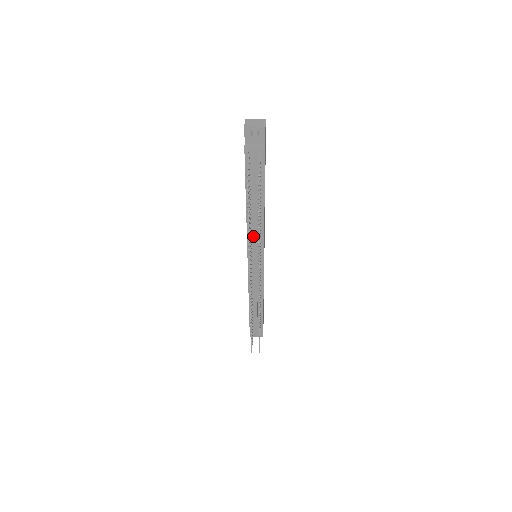
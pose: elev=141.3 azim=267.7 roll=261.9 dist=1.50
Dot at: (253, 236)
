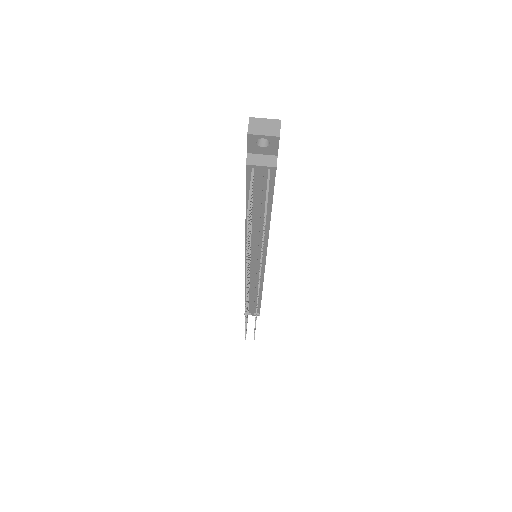
Dot at: (253, 244)
